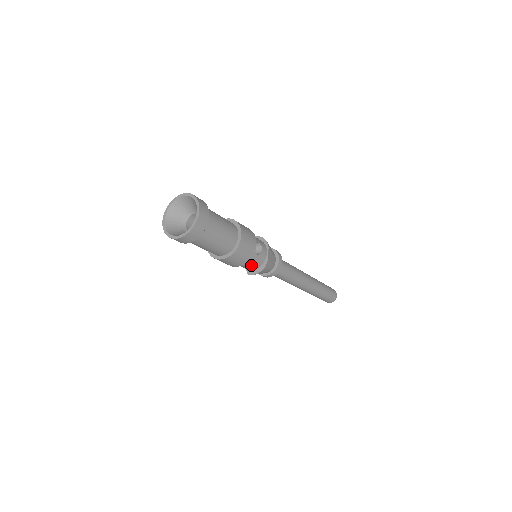
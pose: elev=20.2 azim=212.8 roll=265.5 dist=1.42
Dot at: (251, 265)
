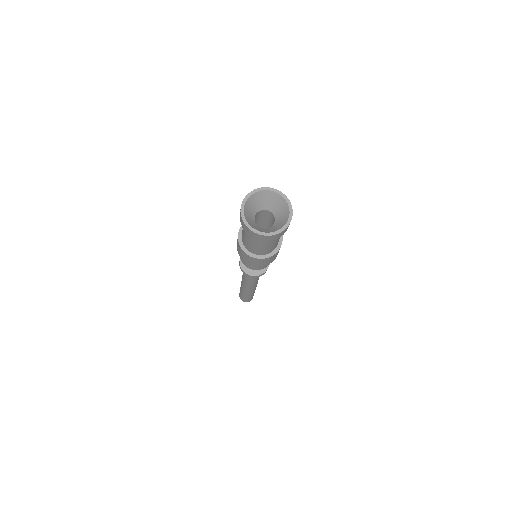
Dot at: (256, 267)
